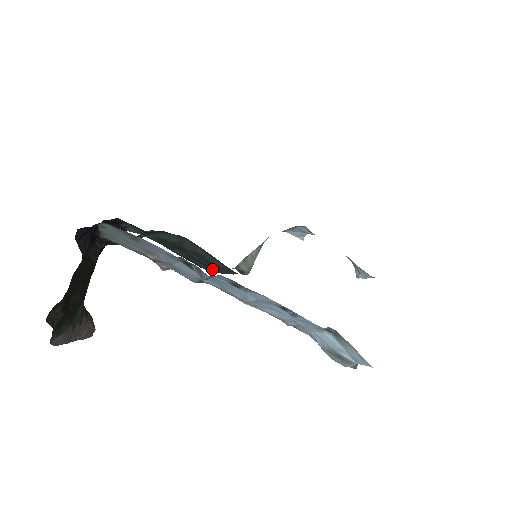
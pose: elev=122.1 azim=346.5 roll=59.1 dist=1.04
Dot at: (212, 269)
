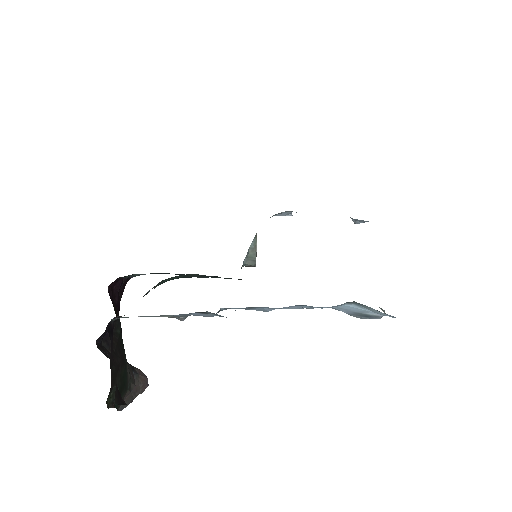
Dot at: occluded
